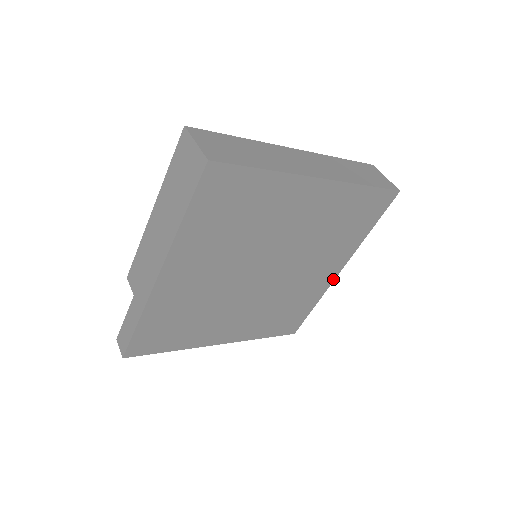
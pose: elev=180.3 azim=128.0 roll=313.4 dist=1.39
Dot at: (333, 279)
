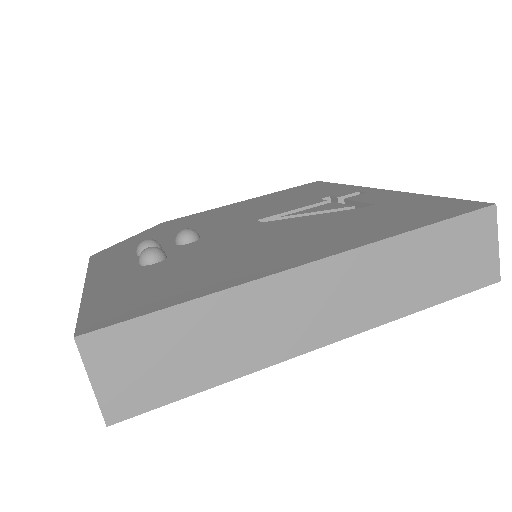
Dot at: occluded
